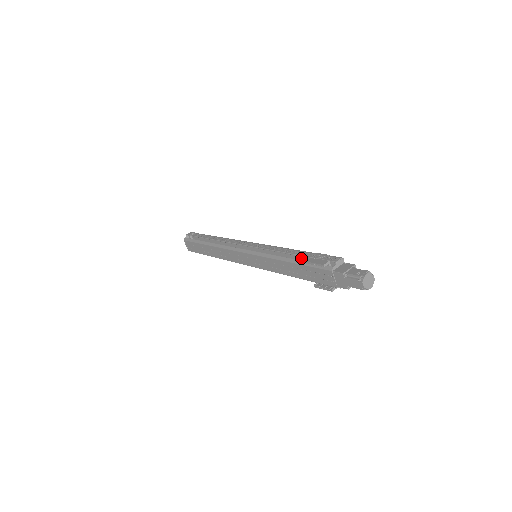
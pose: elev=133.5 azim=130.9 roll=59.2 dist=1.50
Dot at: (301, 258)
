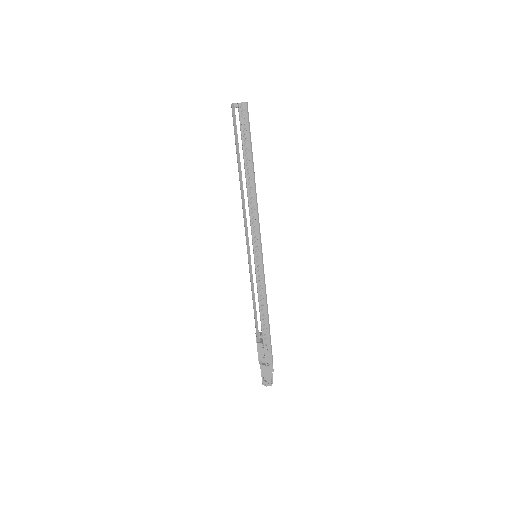
Dot at: (265, 322)
